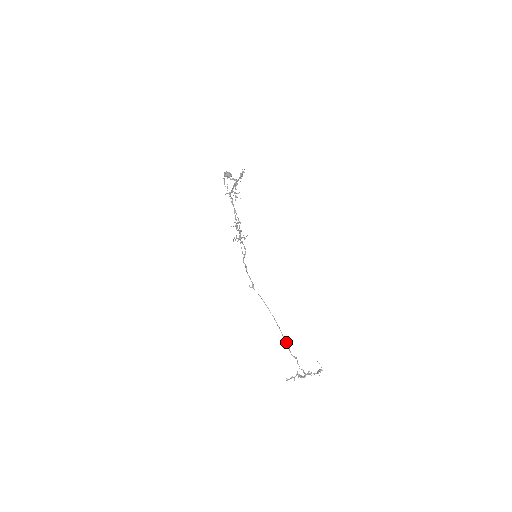
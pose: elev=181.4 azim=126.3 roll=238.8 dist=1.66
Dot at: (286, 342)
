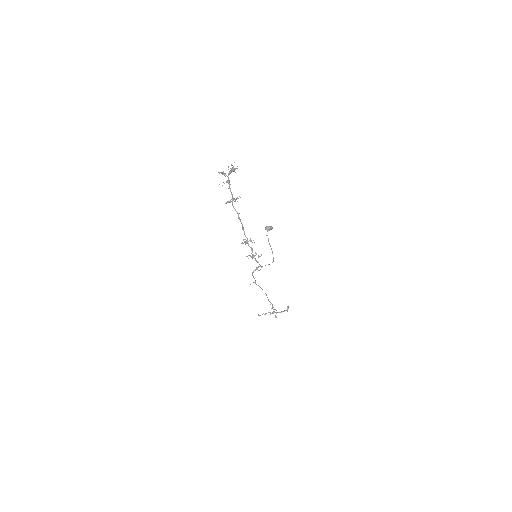
Dot at: occluded
